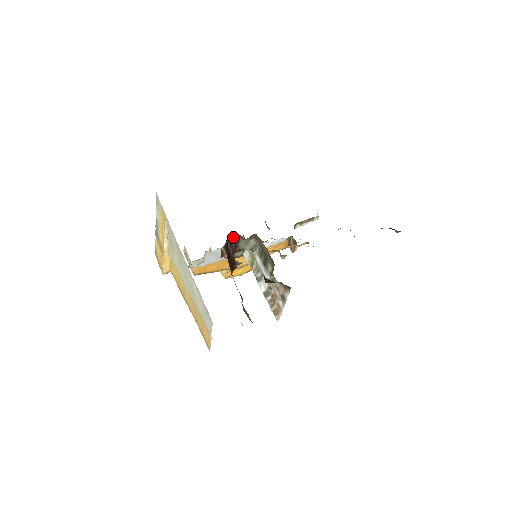
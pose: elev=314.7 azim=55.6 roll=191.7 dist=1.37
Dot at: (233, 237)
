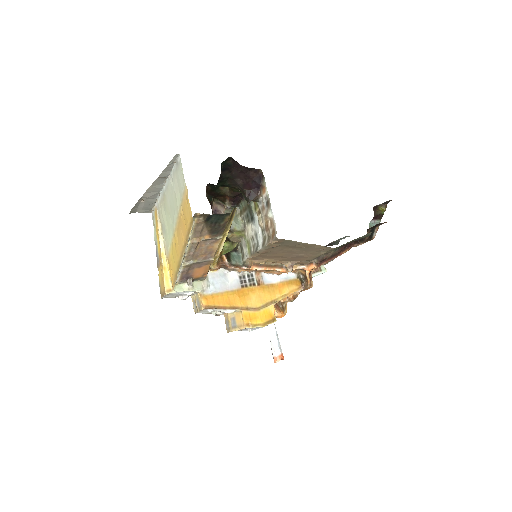
Dot at: (218, 213)
